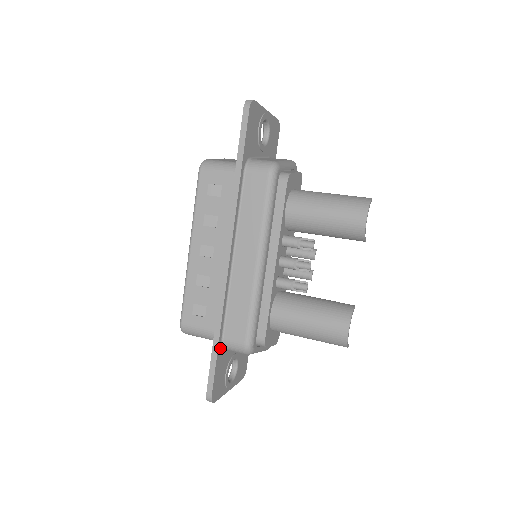
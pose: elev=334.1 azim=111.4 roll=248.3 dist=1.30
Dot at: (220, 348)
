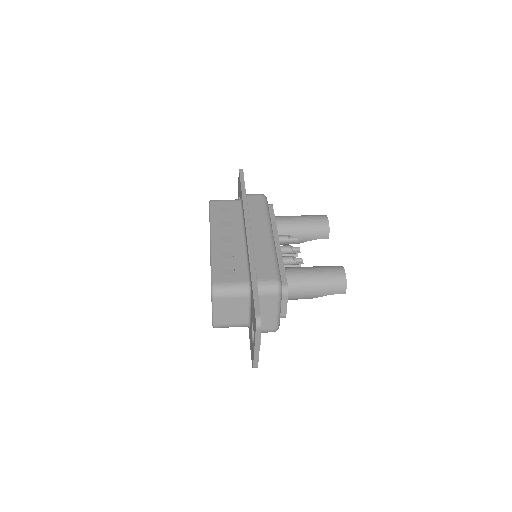
Dot at: occluded
